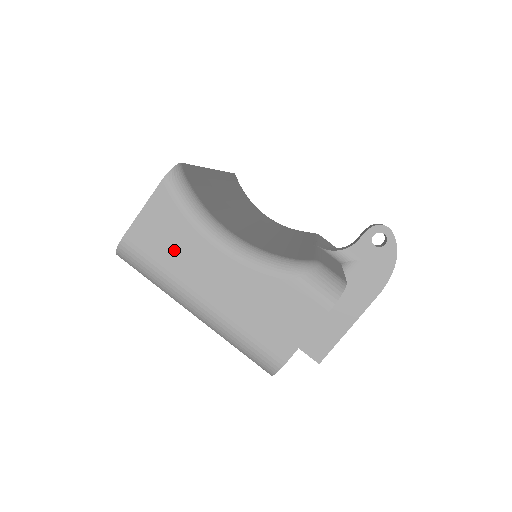
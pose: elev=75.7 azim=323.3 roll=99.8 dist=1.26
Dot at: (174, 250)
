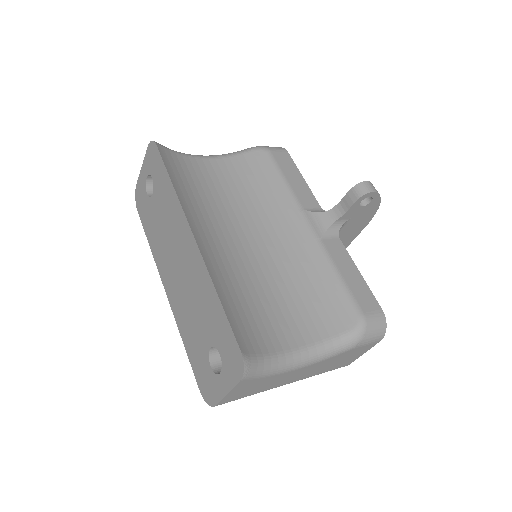
Dot at: (262, 387)
